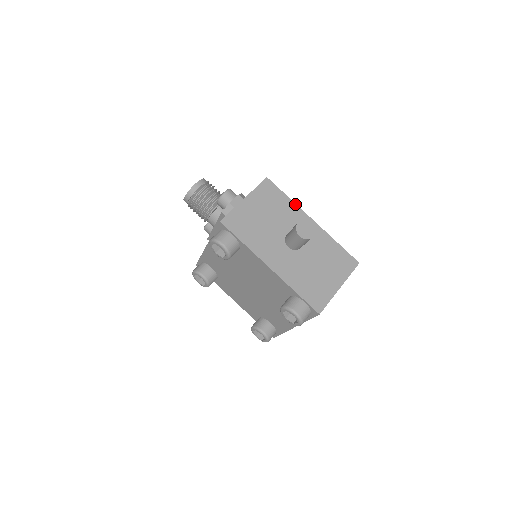
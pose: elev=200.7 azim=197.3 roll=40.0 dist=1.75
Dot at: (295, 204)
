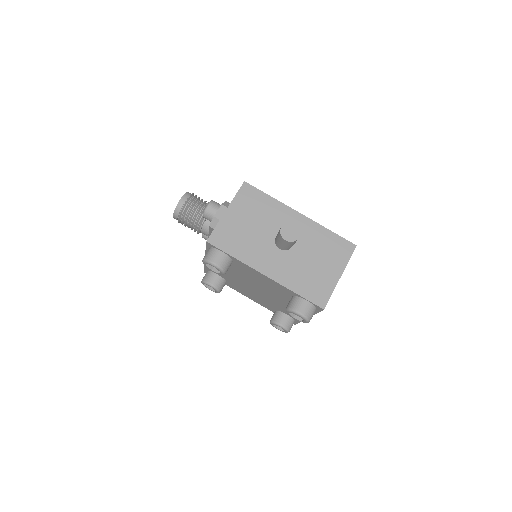
Dot at: (279, 202)
